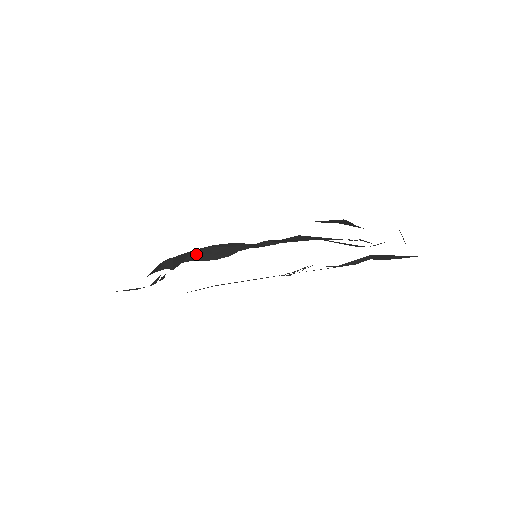
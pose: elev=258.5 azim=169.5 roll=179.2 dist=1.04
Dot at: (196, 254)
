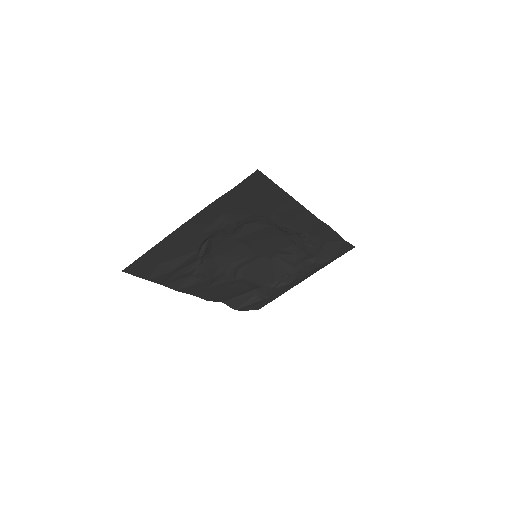
Dot at: (204, 261)
